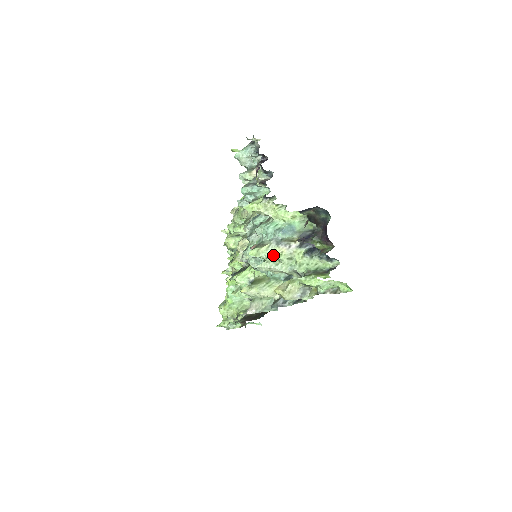
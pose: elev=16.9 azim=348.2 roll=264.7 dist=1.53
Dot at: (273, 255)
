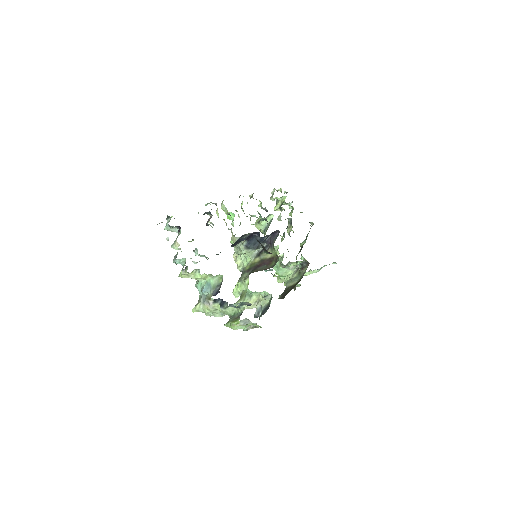
Dot at: (204, 310)
